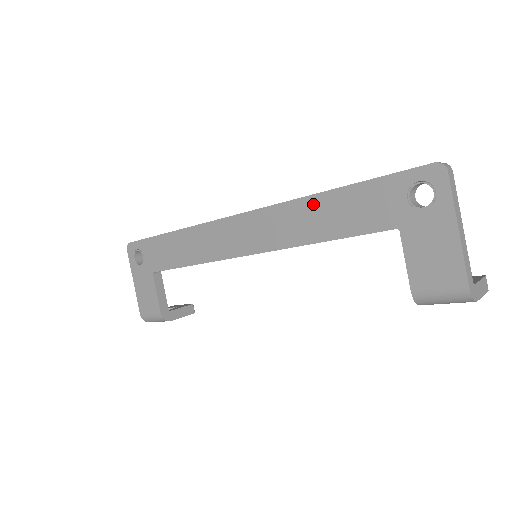
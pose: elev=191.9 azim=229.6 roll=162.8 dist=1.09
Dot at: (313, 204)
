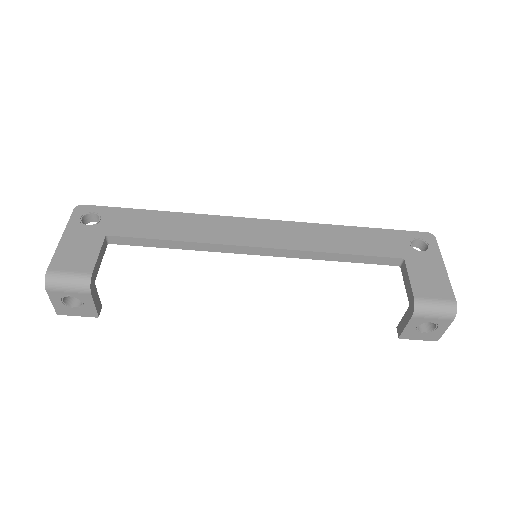
Dot at: (334, 230)
